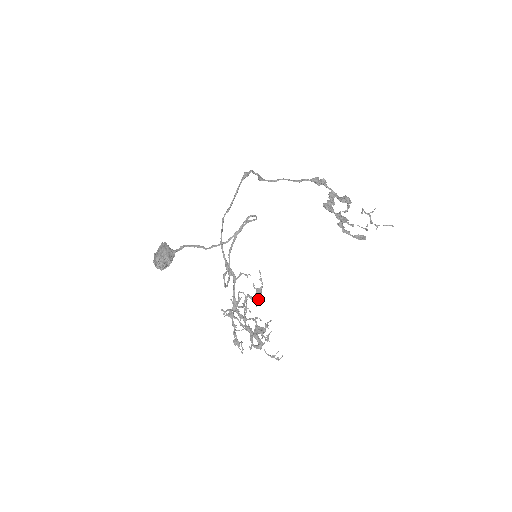
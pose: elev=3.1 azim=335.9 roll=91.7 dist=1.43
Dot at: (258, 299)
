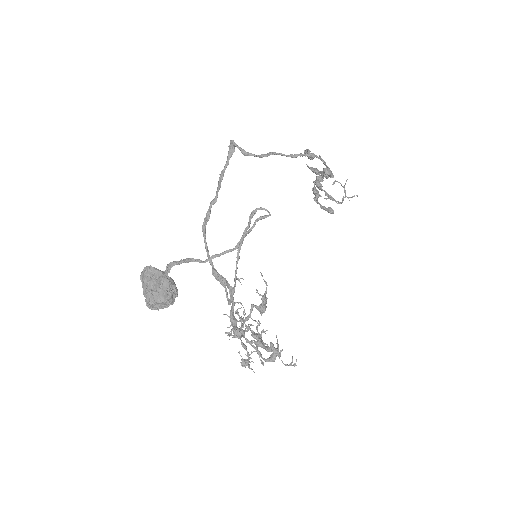
Dot at: (266, 307)
